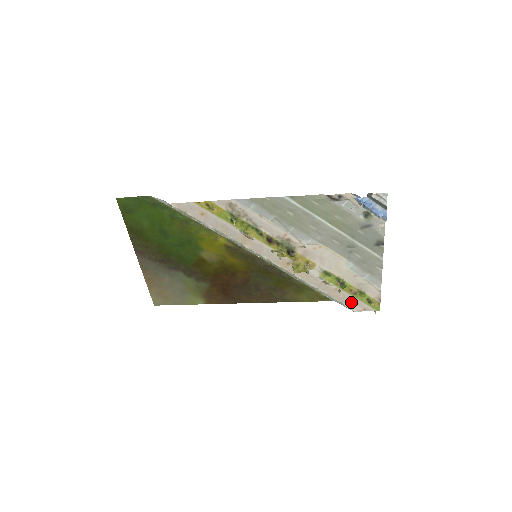
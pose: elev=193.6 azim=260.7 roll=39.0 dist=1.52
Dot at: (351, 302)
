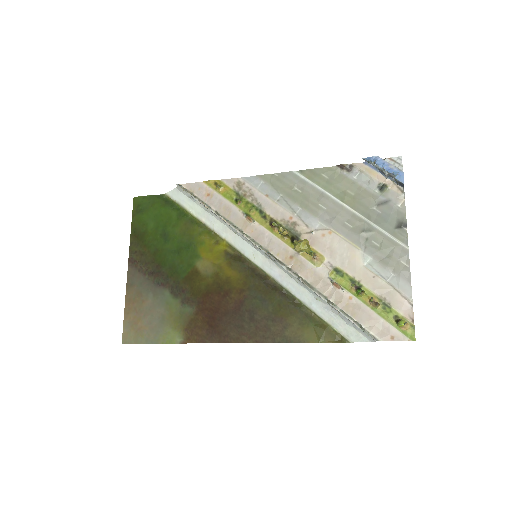
Dot at: (372, 323)
